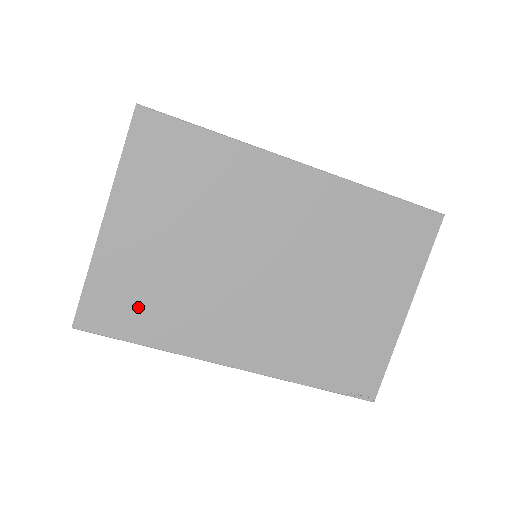
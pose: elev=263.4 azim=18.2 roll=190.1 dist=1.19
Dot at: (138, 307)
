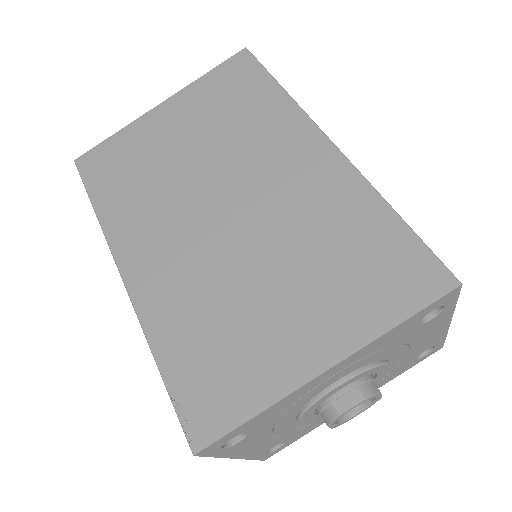
Dot at: (118, 174)
